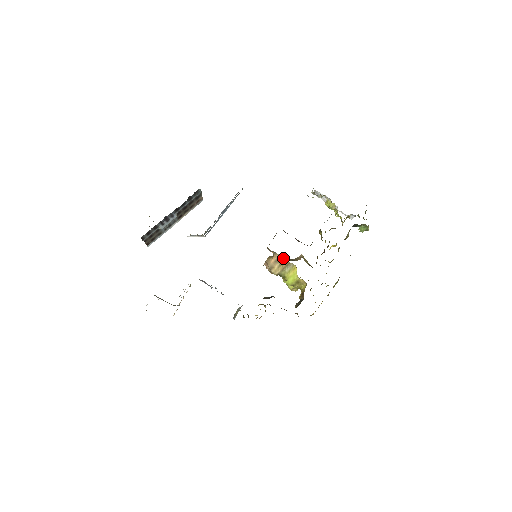
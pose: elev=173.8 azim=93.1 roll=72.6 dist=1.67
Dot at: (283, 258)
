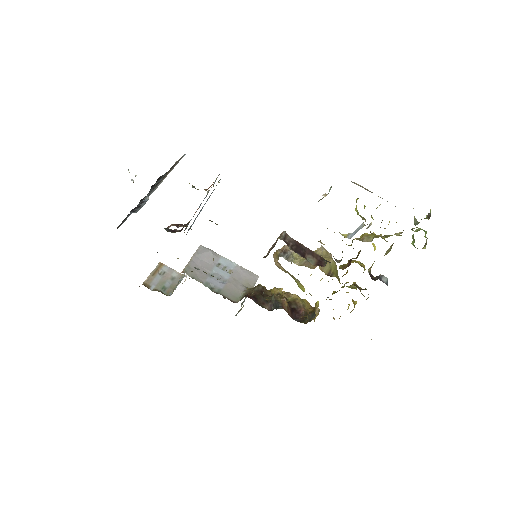
Dot at: occluded
